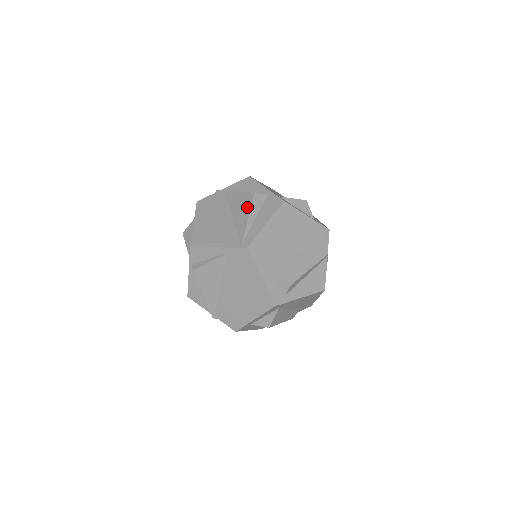
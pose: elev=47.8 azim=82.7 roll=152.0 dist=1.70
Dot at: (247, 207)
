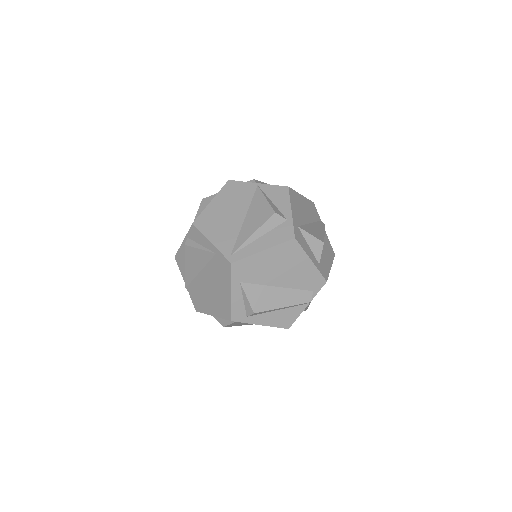
Dot at: (260, 222)
